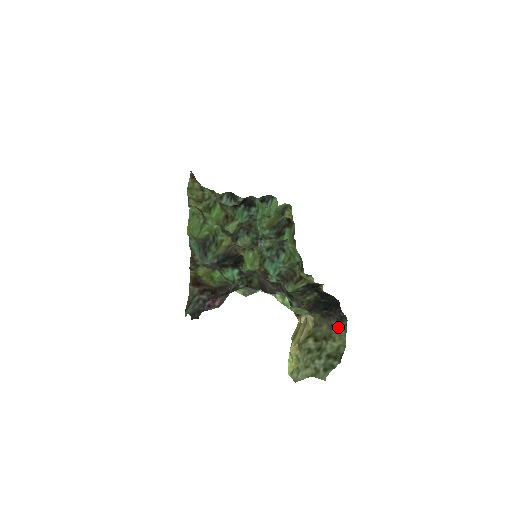
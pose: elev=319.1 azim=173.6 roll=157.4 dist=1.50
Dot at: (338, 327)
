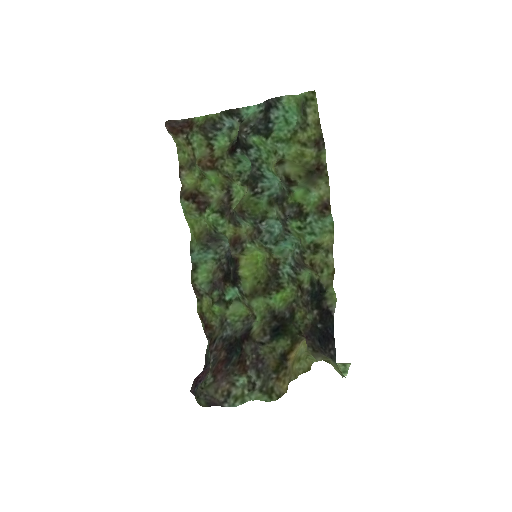
Dot at: (332, 361)
